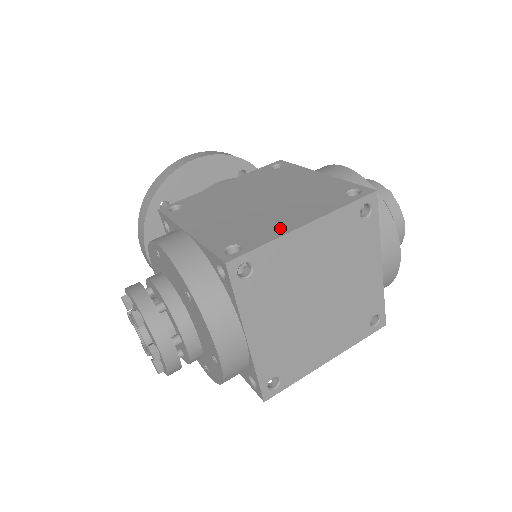
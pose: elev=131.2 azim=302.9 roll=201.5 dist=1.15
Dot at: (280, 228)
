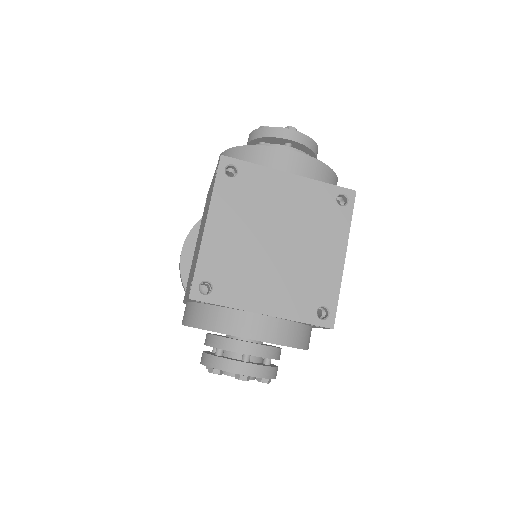
Dot at: (200, 244)
